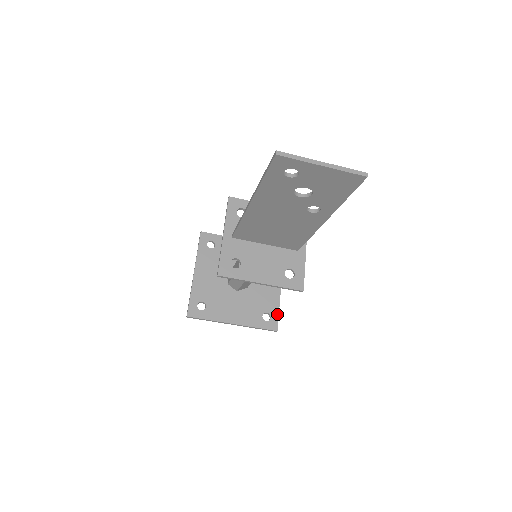
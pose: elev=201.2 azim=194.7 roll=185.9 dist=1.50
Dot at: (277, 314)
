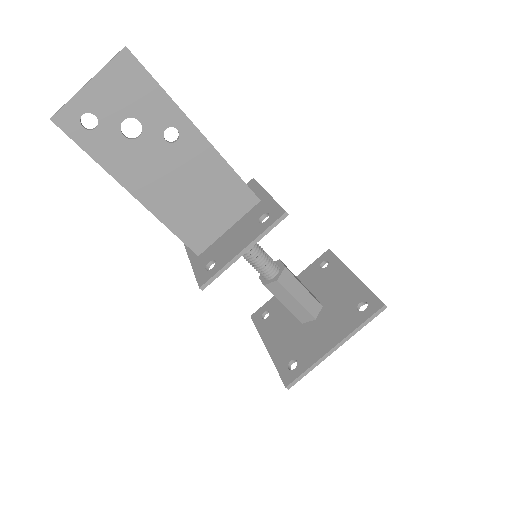
Dot at: (370, 293)
